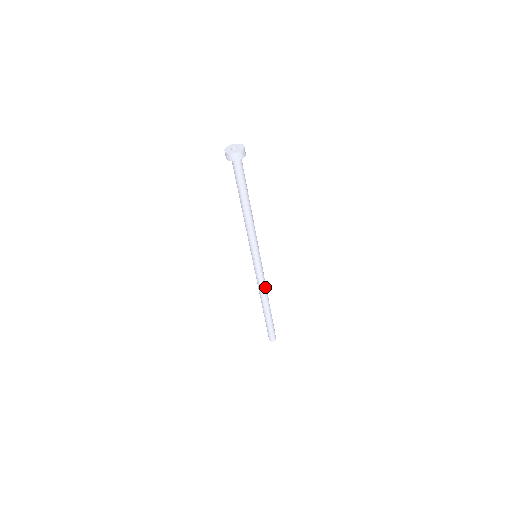
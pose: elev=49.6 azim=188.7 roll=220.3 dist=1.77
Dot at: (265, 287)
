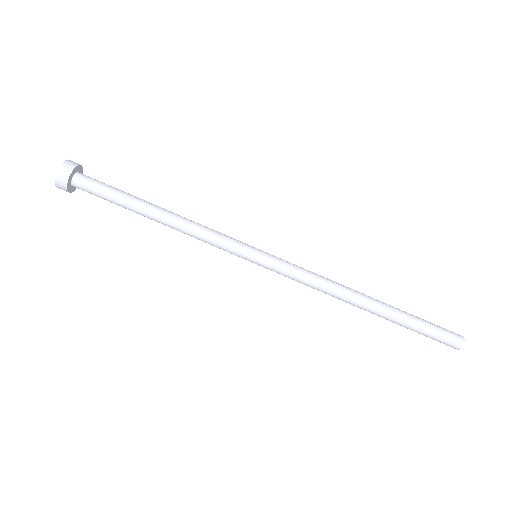
Dot at: (326, 280)
